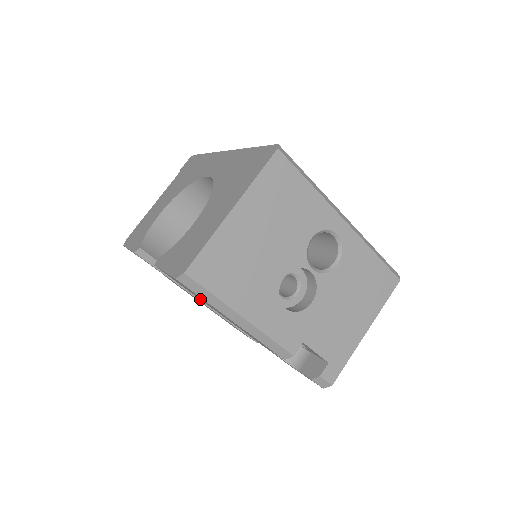
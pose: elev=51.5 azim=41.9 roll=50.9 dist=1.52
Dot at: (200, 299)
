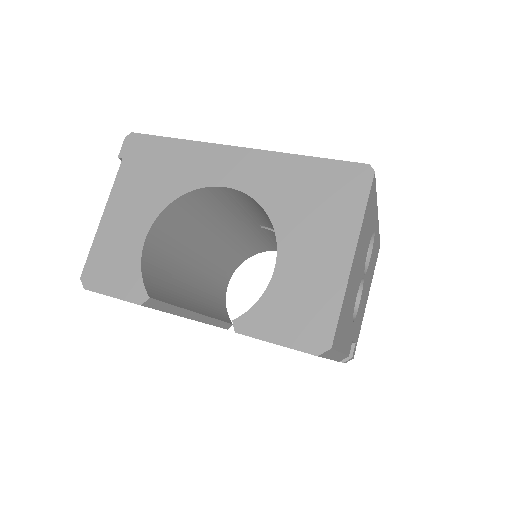
Dot at: occluded
